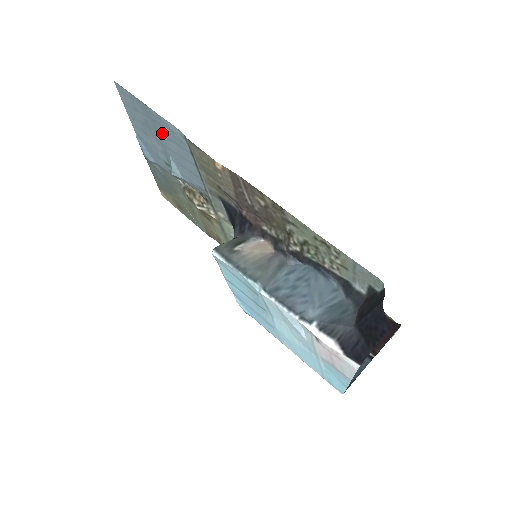
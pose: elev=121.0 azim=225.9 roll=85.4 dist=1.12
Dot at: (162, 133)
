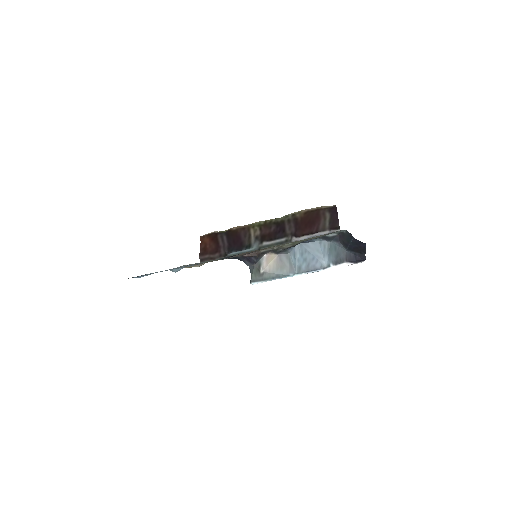
Dot at: occluded
